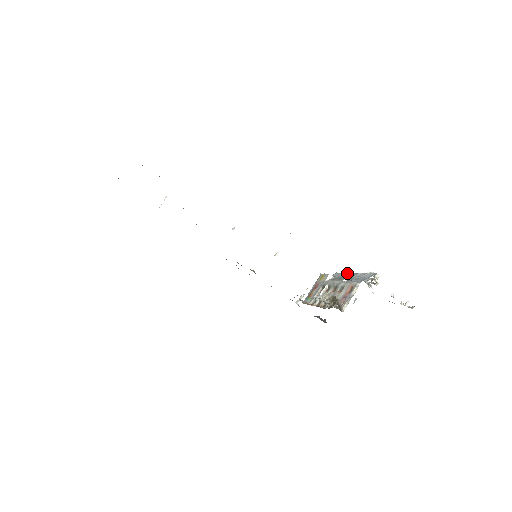
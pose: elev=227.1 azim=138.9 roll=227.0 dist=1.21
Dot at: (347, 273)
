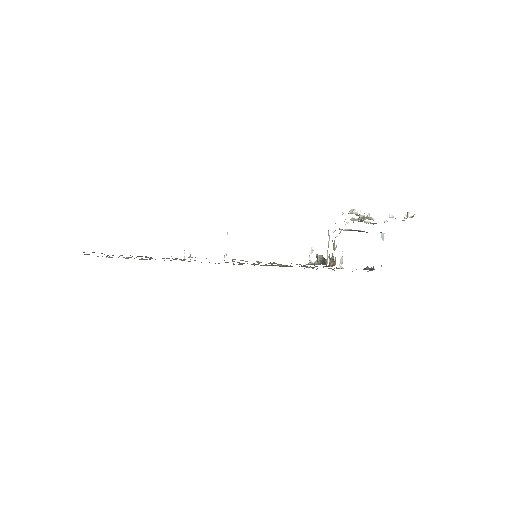
Dot at: occluded
